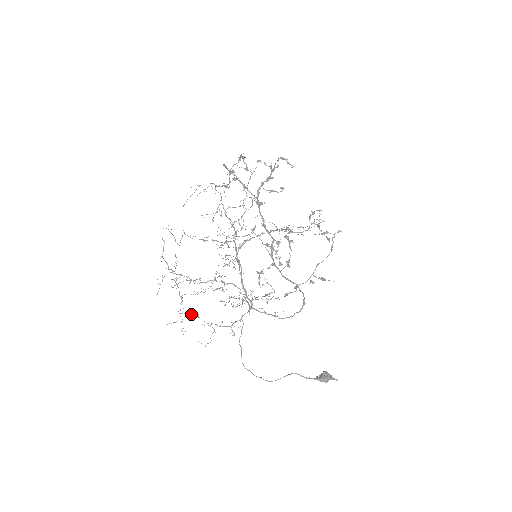
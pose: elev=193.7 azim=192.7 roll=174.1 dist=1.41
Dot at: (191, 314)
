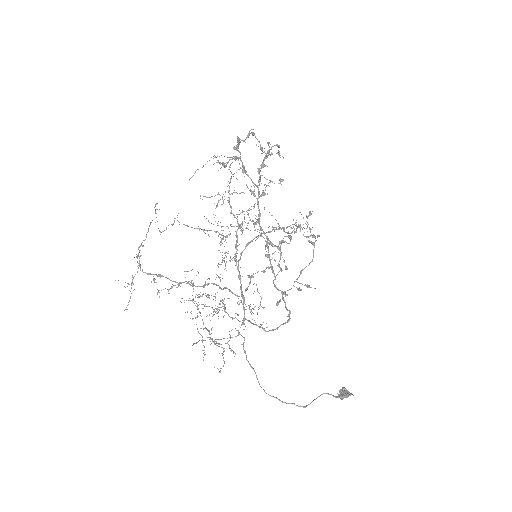
Dot at: (206, 329)
